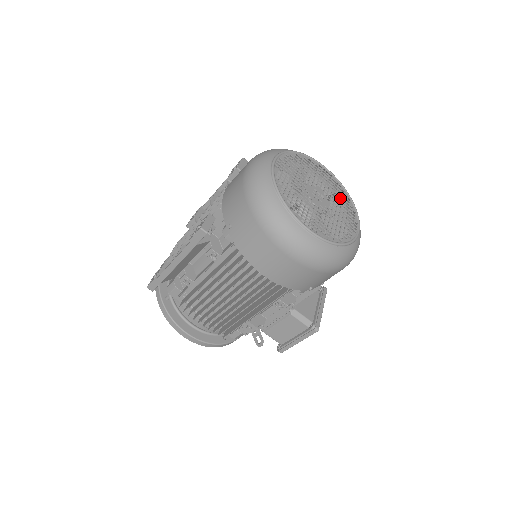
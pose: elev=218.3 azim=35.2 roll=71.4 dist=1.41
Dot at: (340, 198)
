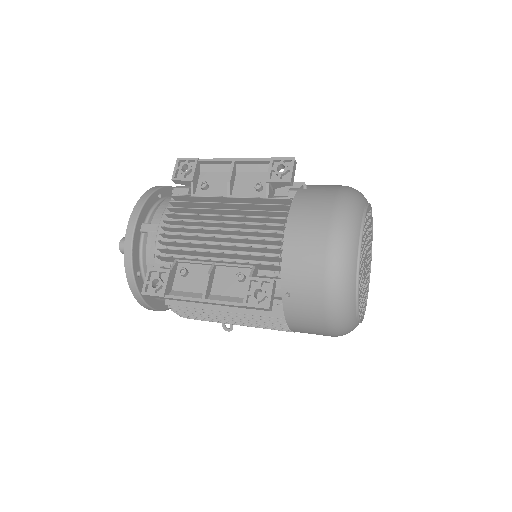
Dot at: occluded
